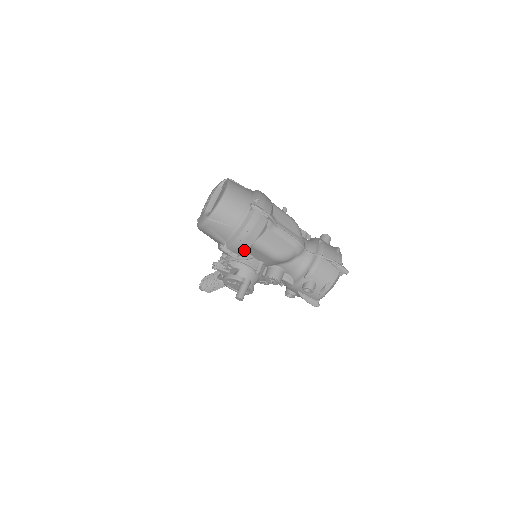
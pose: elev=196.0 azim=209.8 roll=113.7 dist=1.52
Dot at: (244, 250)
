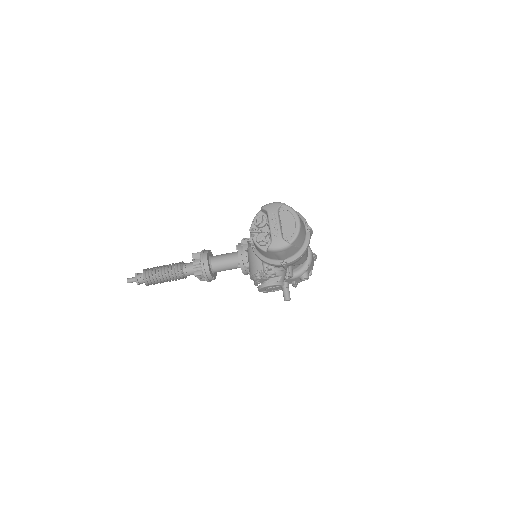
Dot at: occluded
